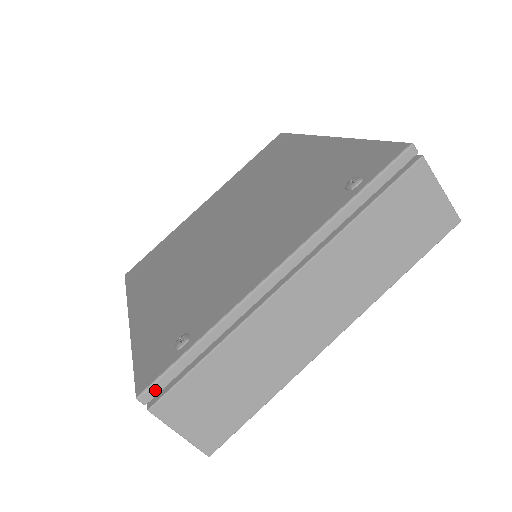
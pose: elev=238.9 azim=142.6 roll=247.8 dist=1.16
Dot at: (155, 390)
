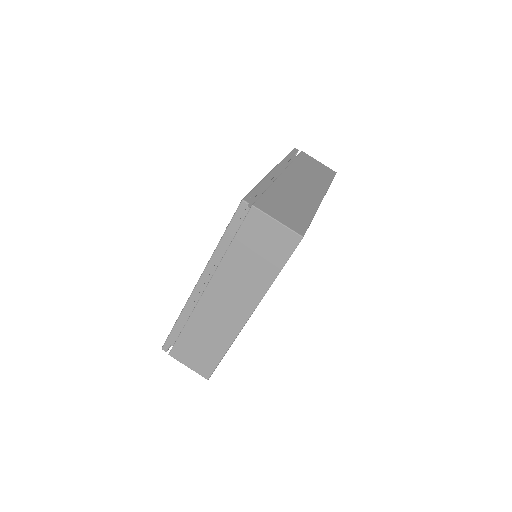
Dot at: (167, 345)
